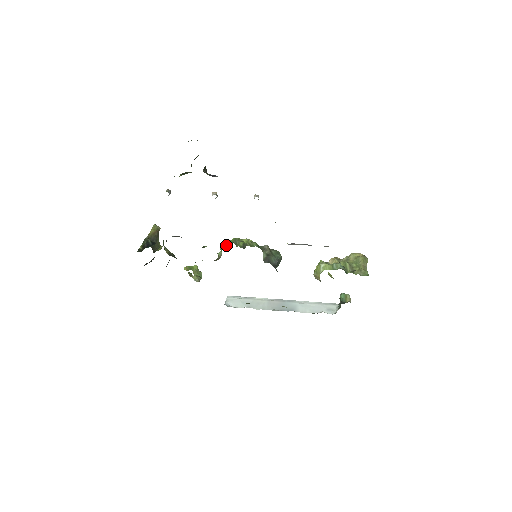
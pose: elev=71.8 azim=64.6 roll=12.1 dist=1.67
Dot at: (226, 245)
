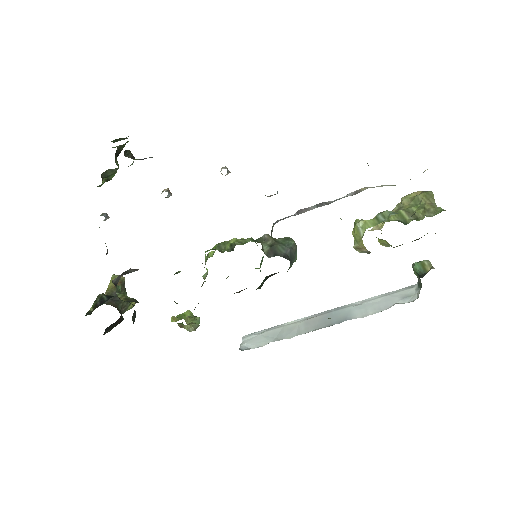
Dot at: (207, 257)
